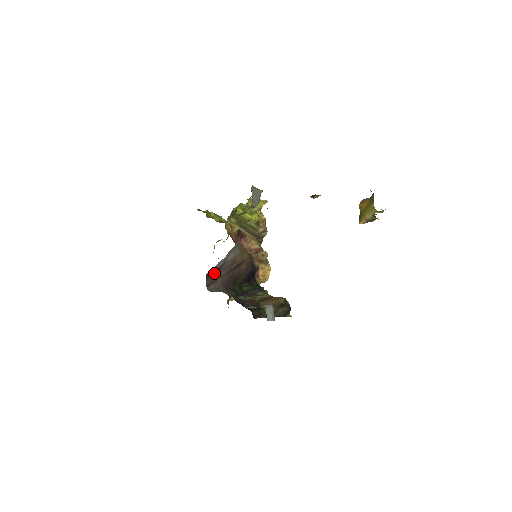
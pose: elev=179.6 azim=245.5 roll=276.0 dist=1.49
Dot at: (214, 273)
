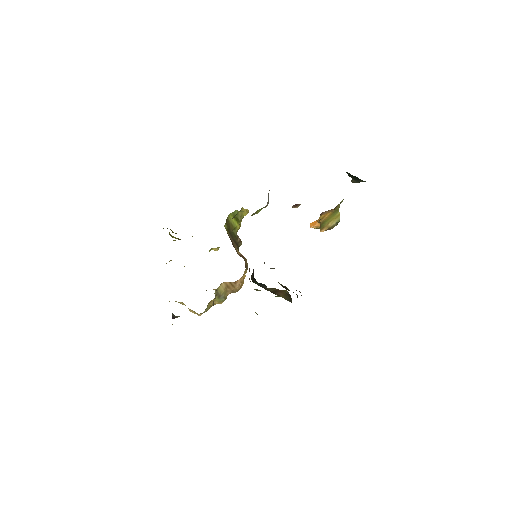
Dot at: occluded
